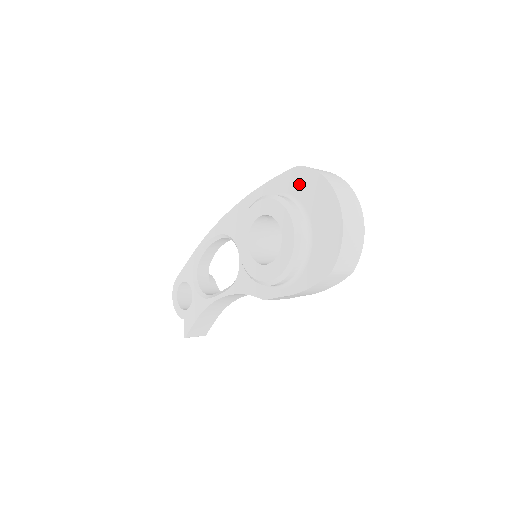
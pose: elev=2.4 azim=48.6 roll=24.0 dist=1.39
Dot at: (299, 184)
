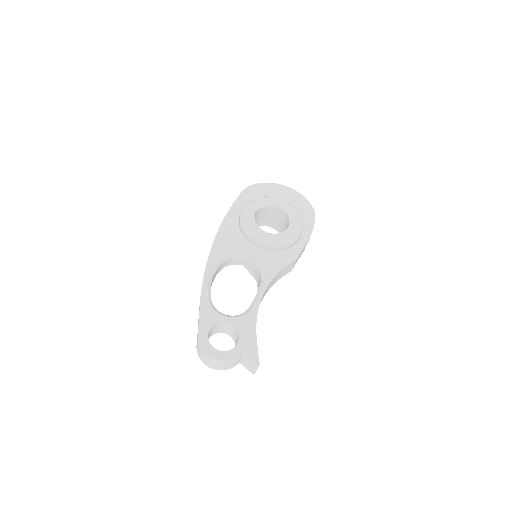
Dot at: (256, 194)
